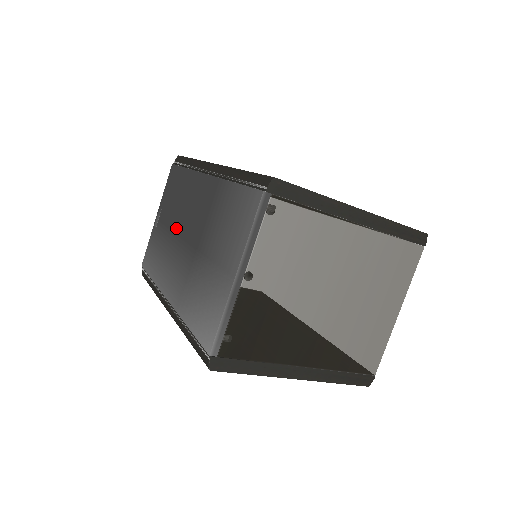
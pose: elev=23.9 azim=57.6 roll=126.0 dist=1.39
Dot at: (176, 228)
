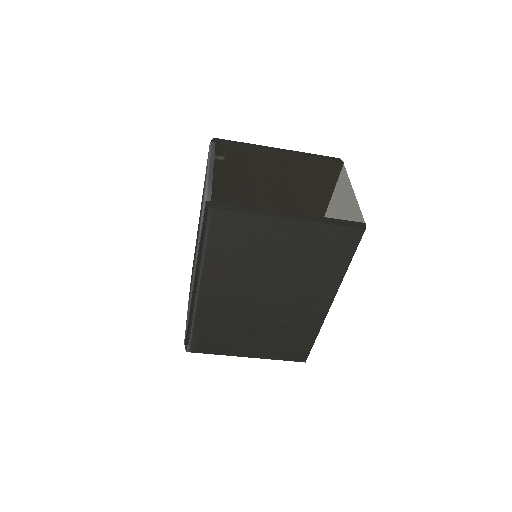
Dot at: occluded
